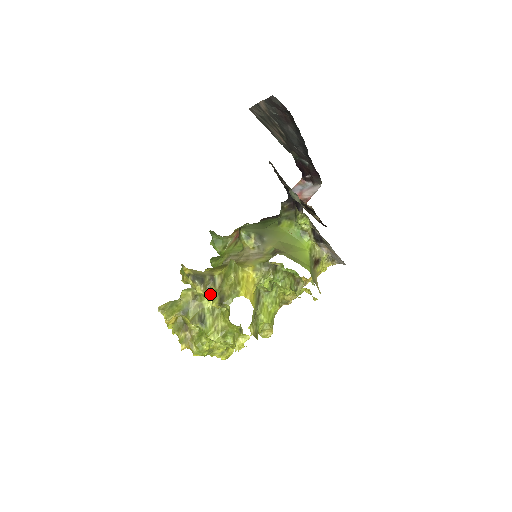
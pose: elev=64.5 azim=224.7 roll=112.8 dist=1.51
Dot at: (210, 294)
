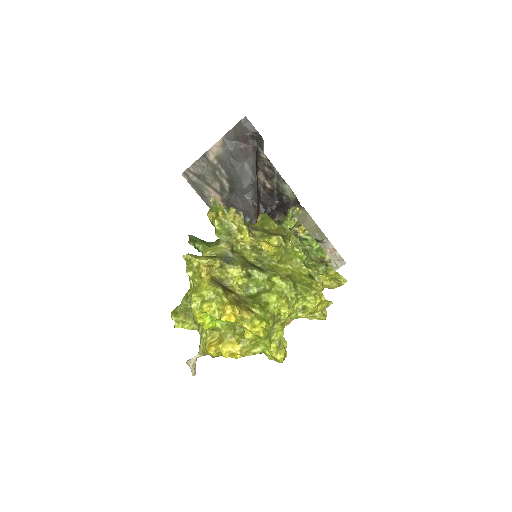
Dot at: (256, 237)
